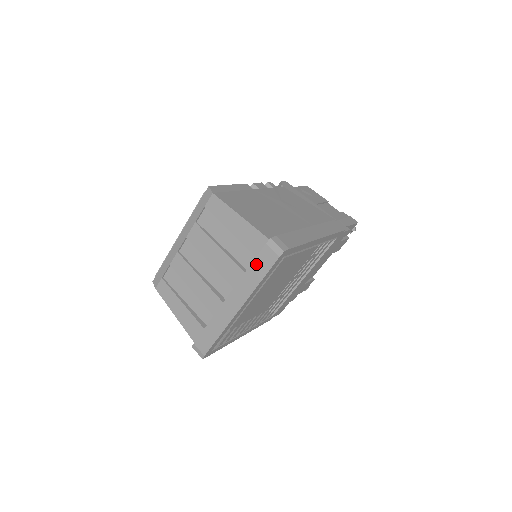
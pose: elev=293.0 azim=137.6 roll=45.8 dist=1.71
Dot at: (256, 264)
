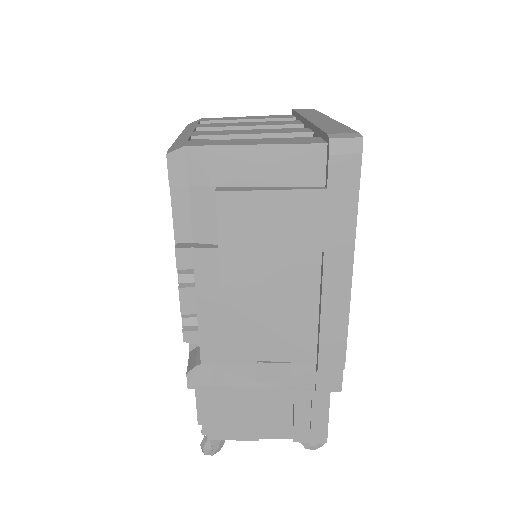
Dot at: (301, 112)
